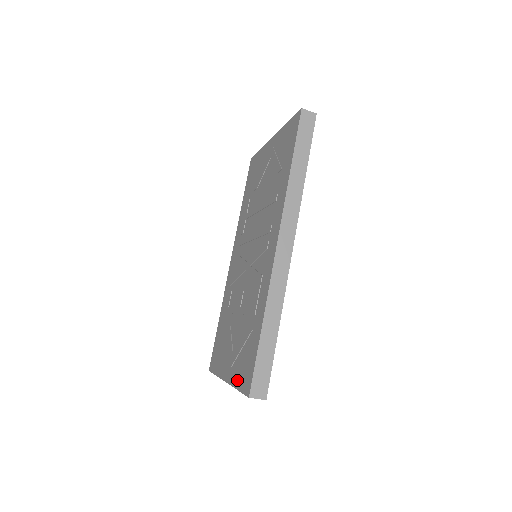
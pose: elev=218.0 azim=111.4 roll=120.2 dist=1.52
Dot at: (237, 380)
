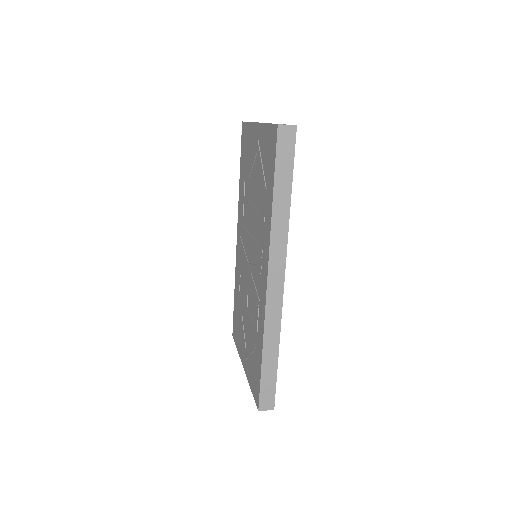
Dot at: (250, 381)
